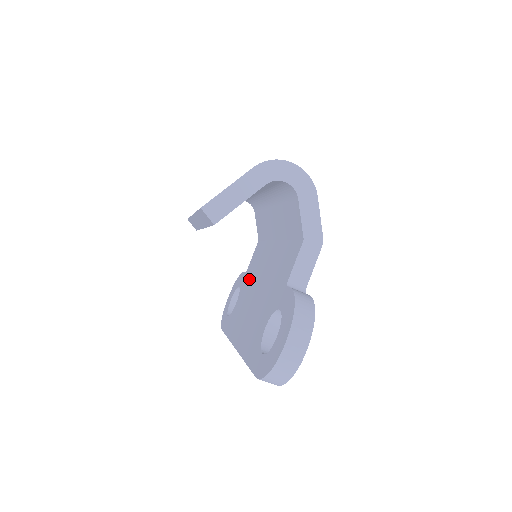
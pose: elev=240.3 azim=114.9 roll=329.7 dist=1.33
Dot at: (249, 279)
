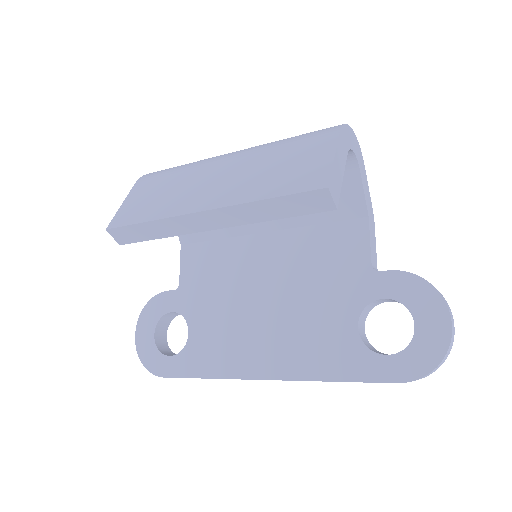
Dot at: (208, 294)
